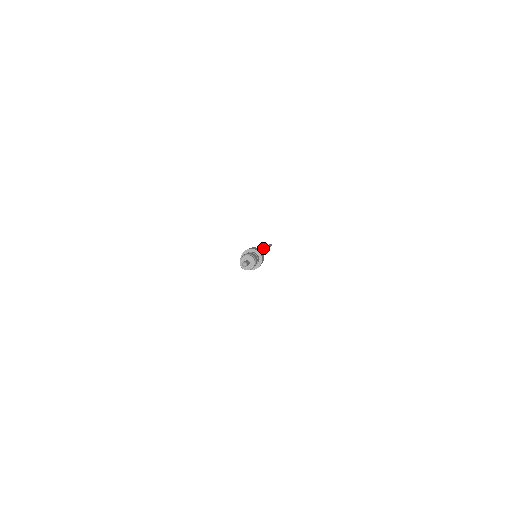
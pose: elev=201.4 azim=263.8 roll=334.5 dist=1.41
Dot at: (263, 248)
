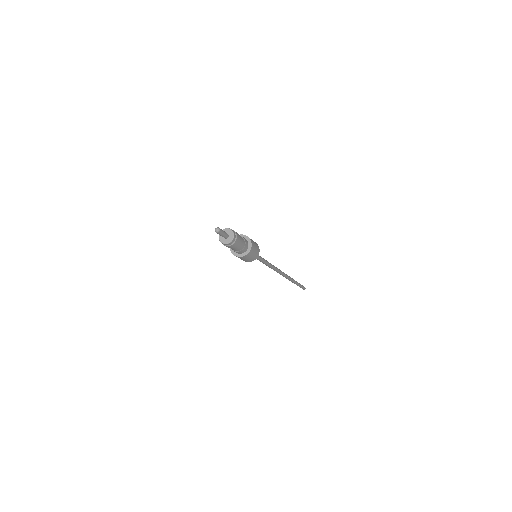
Dot at: occluded
